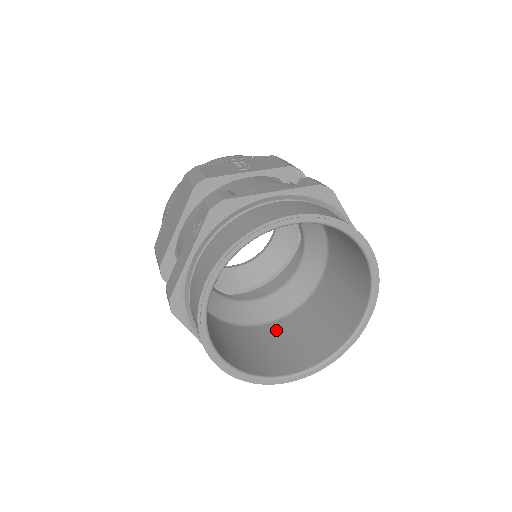
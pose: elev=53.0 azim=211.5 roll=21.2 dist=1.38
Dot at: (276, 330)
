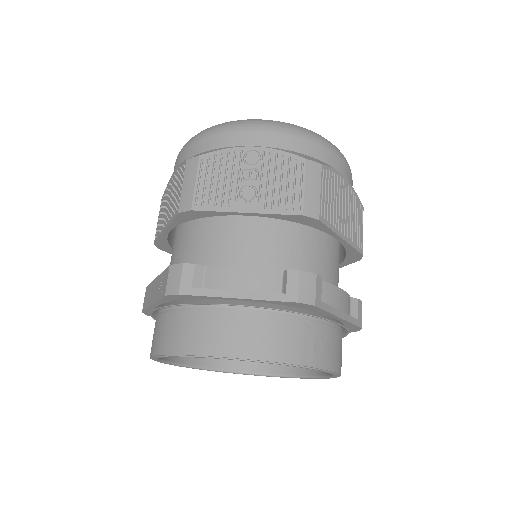
Dot at: occluded
